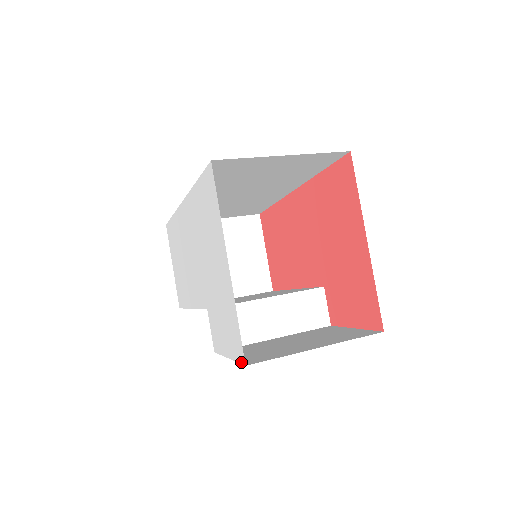
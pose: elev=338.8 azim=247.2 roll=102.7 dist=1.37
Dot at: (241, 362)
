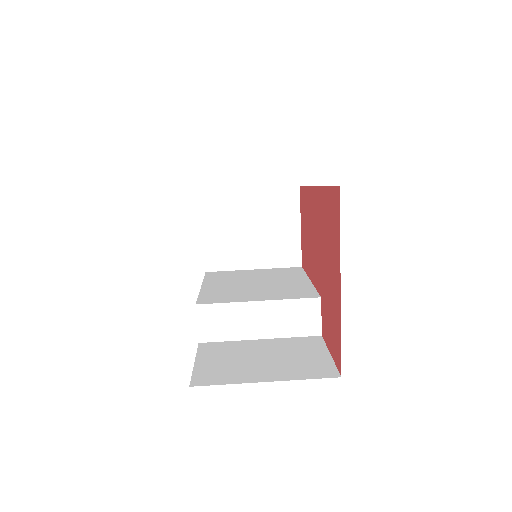
Dot at: occluded
